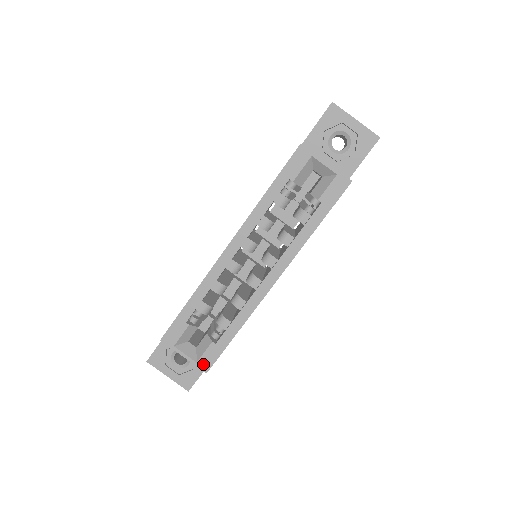
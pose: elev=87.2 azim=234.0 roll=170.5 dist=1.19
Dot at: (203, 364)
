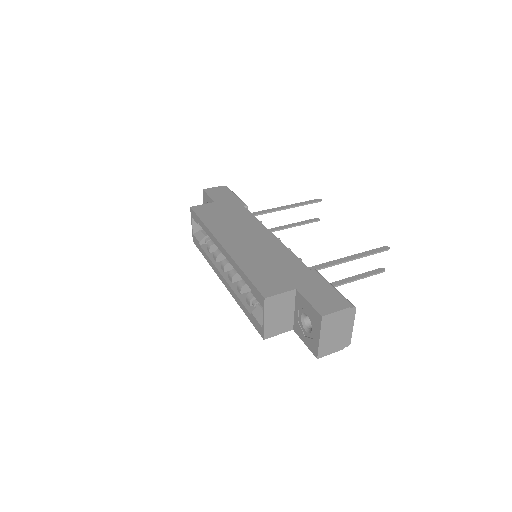
Dot at: (194, 238)
